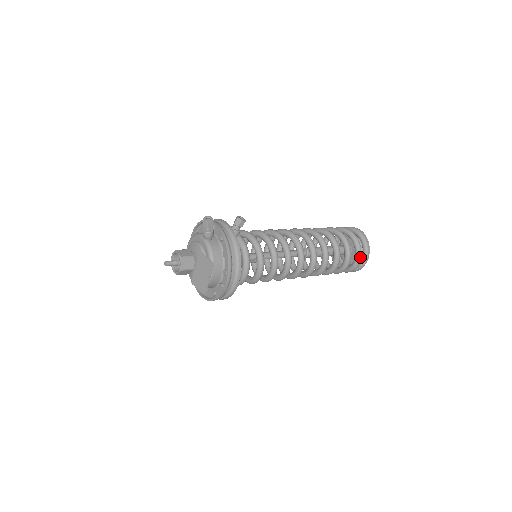
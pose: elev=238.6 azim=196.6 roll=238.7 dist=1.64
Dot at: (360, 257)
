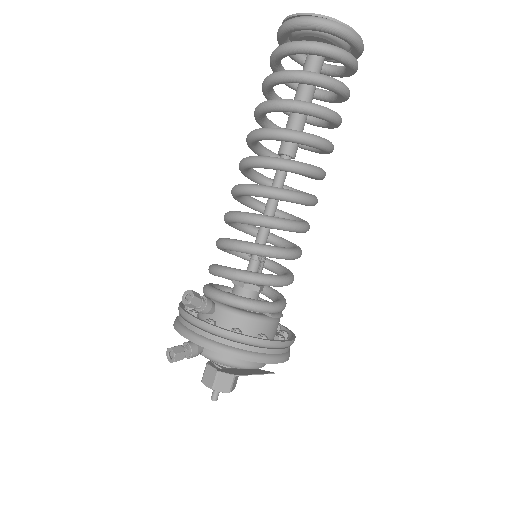
Dot at: (342, 54)
